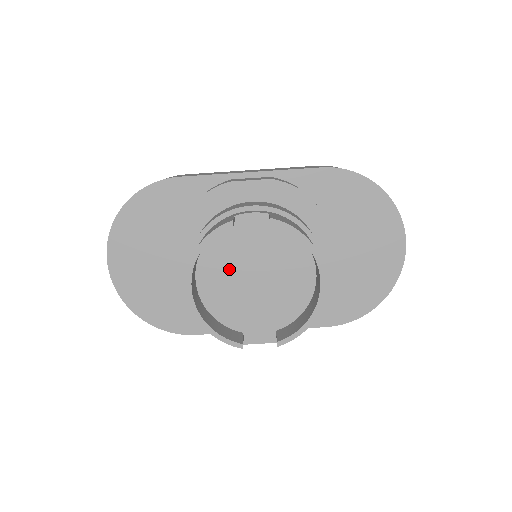
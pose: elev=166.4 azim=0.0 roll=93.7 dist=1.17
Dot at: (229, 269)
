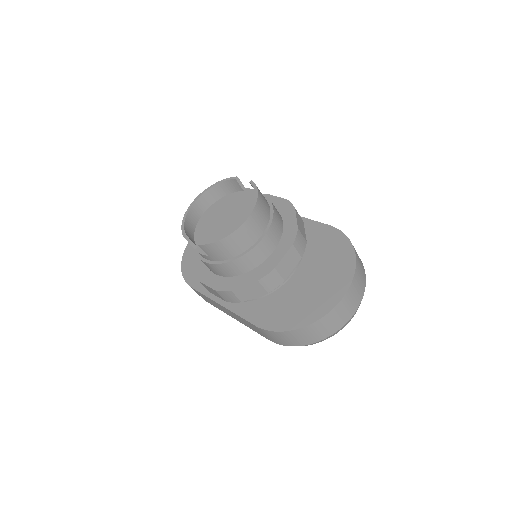
Dot at: (222, 212)
